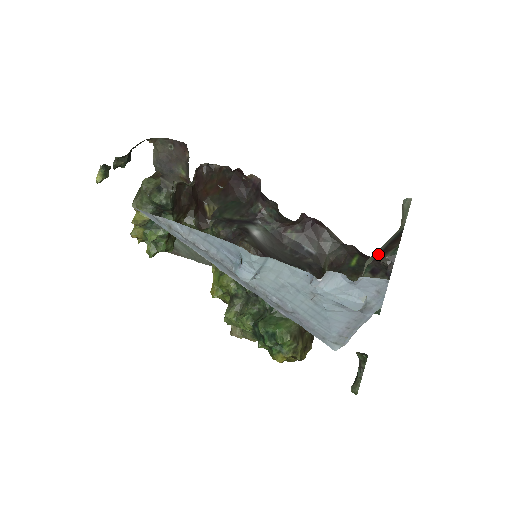
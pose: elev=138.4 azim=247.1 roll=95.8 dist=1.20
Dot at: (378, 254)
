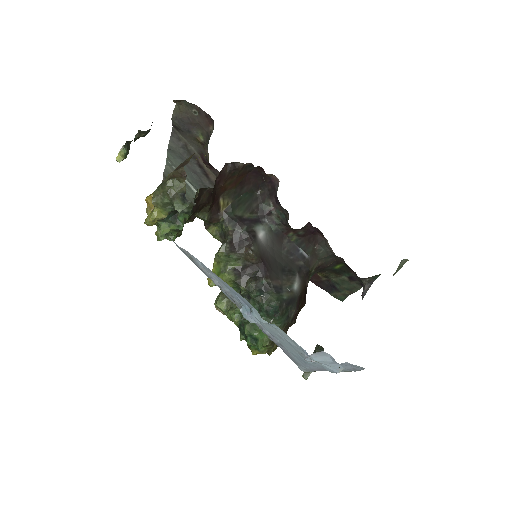
Dot at: occluded
